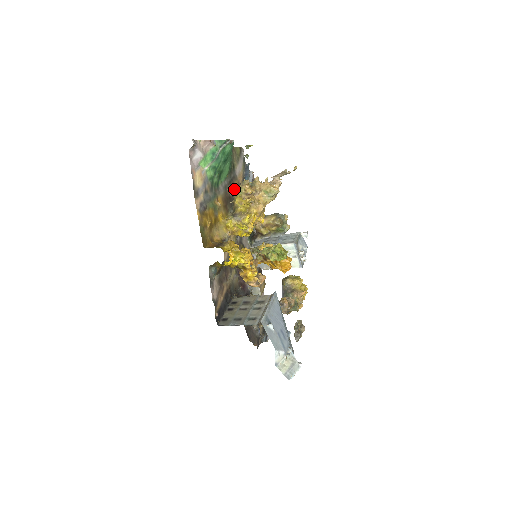
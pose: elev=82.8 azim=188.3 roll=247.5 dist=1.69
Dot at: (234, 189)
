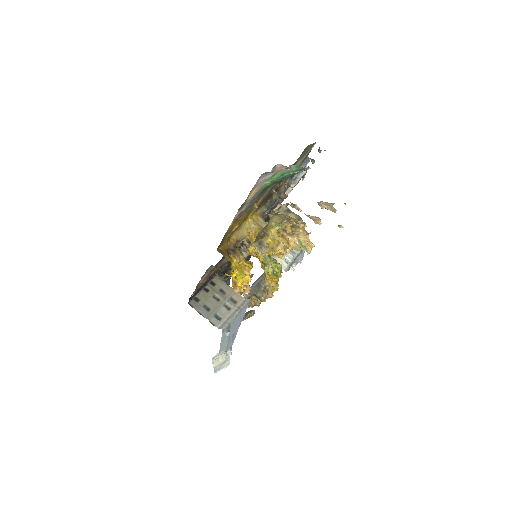
Dot at: occluded
